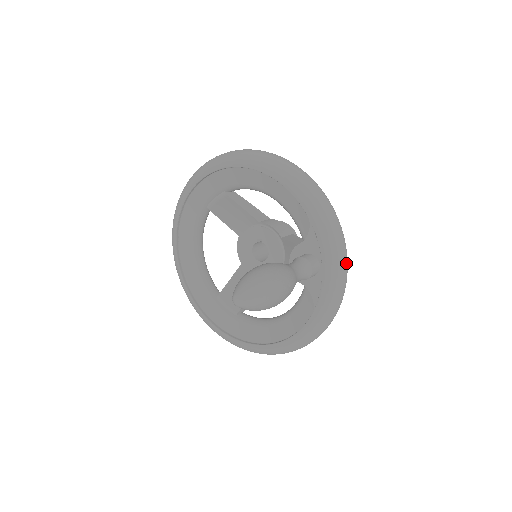
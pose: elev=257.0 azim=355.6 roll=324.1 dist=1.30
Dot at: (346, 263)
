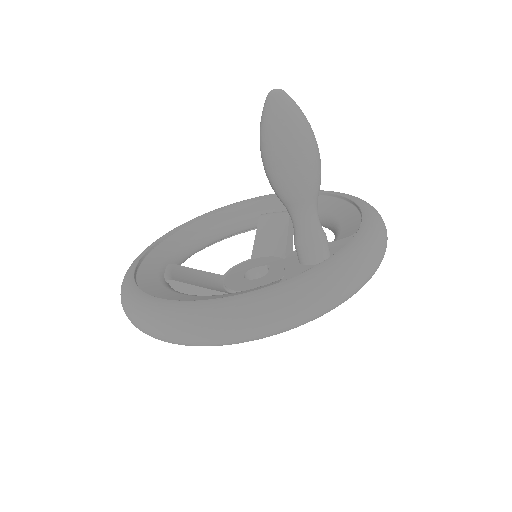
Dot at: (353, 285)
